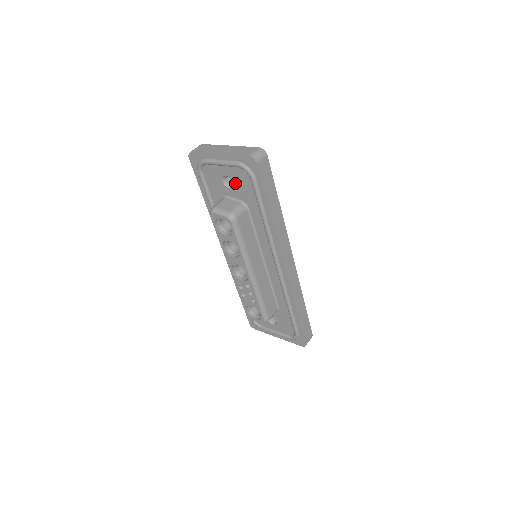
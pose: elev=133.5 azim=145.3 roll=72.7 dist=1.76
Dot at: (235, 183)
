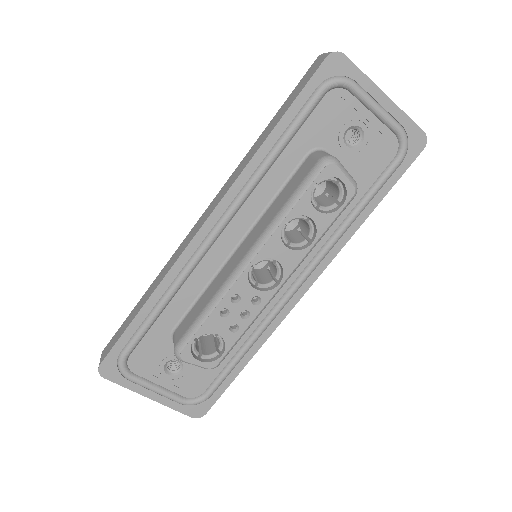
Dot at: (364, 146)
